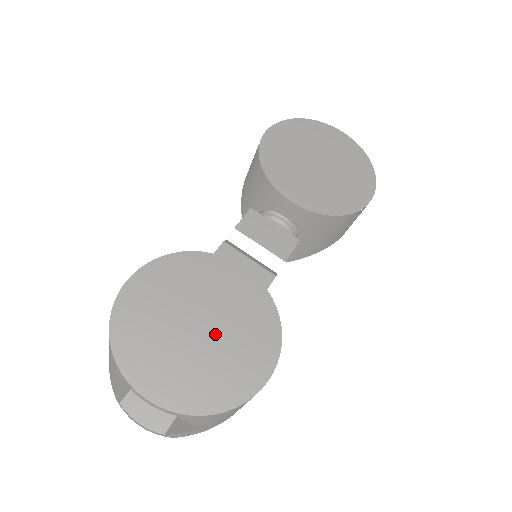
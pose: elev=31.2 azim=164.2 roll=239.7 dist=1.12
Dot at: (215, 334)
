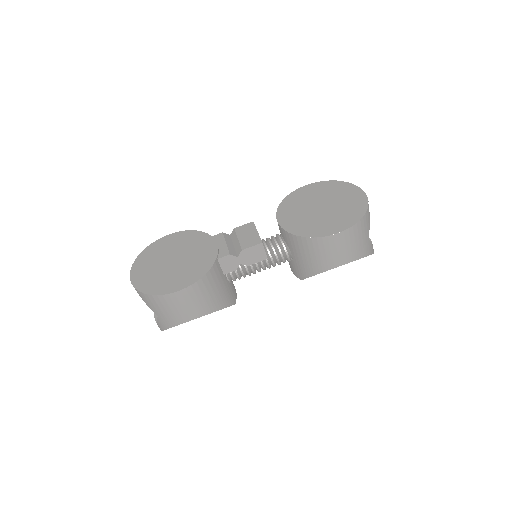
Dot at: (175, 266)
